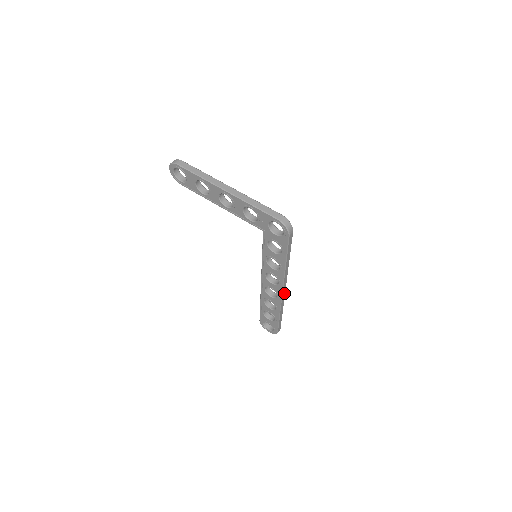
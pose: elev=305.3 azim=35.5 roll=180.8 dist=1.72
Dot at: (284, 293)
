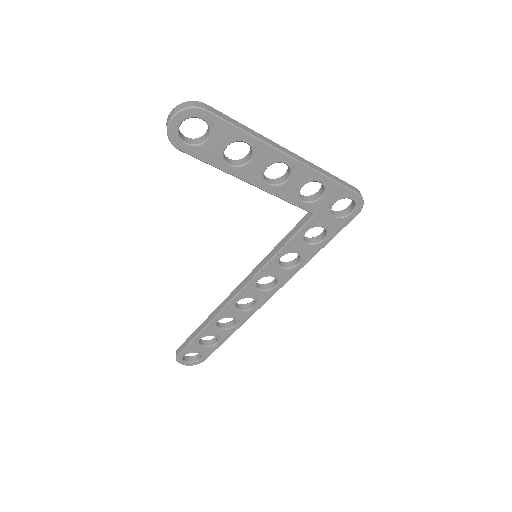
Dot at: occluded
